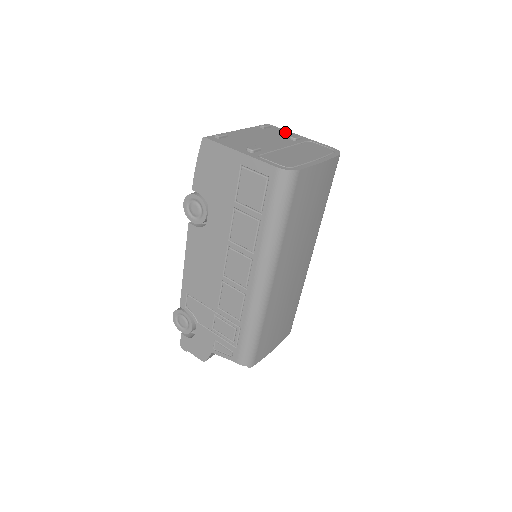
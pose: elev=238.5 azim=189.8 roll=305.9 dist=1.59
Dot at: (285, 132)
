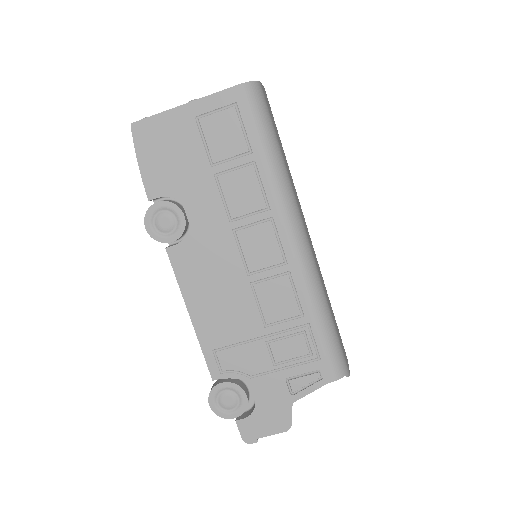
Dot at: occluded
